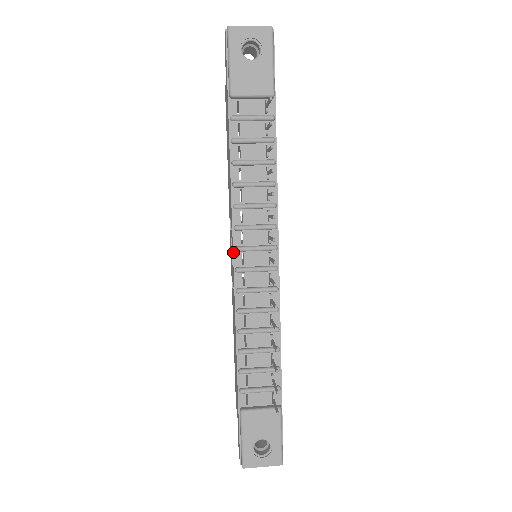
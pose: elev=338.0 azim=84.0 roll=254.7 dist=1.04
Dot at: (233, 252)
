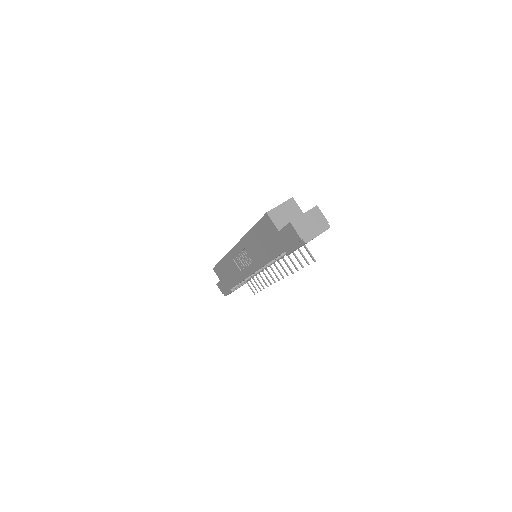
Dot at: occluded
